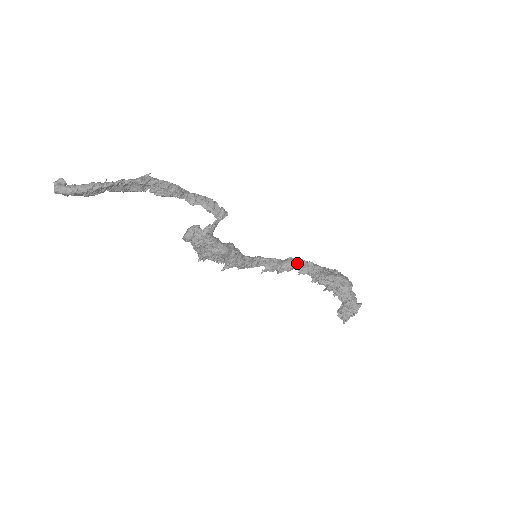
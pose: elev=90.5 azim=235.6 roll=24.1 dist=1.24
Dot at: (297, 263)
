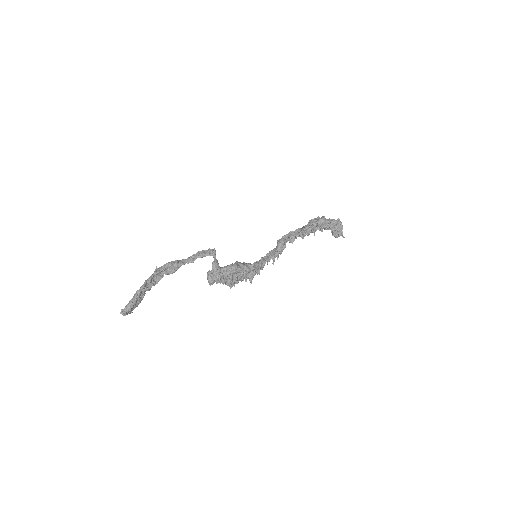
Dot at: (284, 239)
